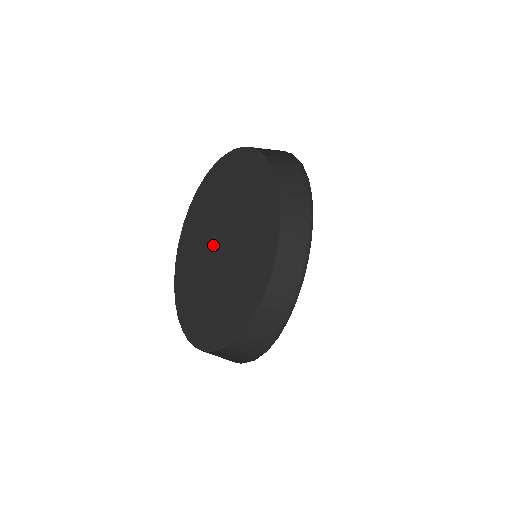
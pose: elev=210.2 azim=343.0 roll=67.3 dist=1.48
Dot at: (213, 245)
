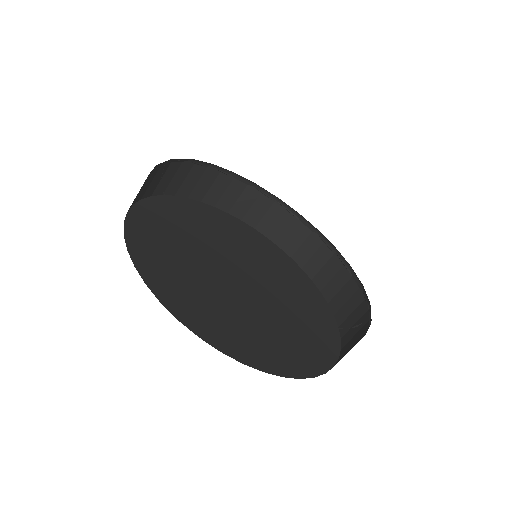
Dot at: (190, 255)
